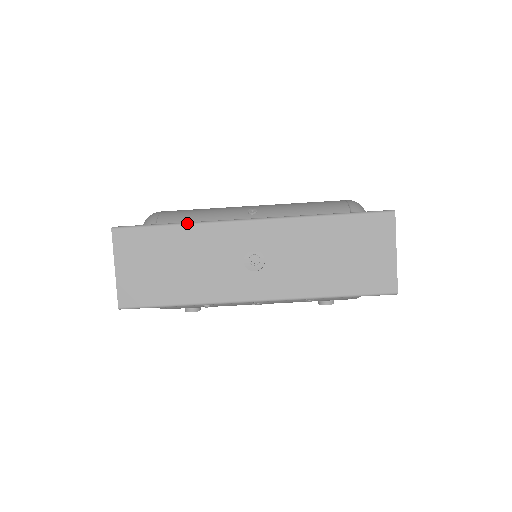
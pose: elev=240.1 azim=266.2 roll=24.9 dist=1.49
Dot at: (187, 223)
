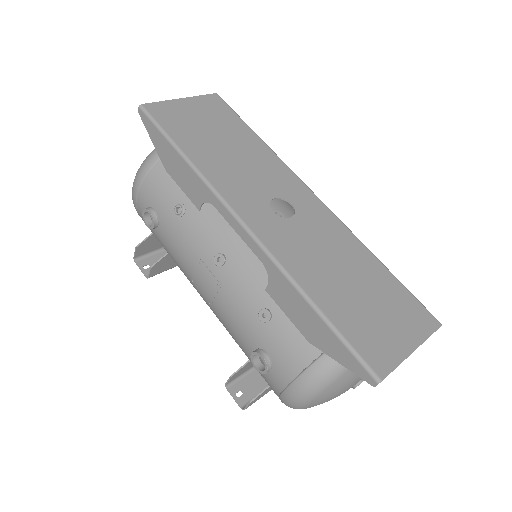
Dot at: occluded
